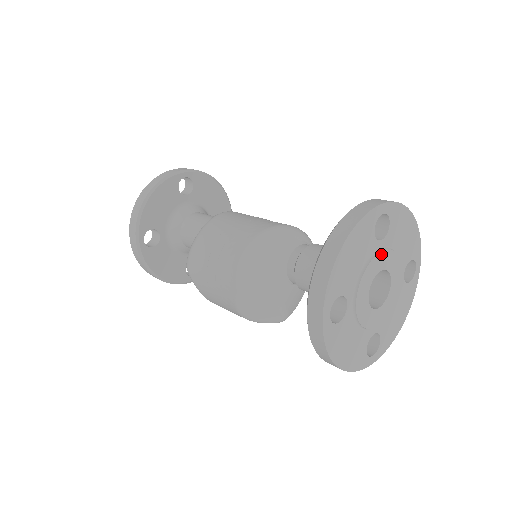
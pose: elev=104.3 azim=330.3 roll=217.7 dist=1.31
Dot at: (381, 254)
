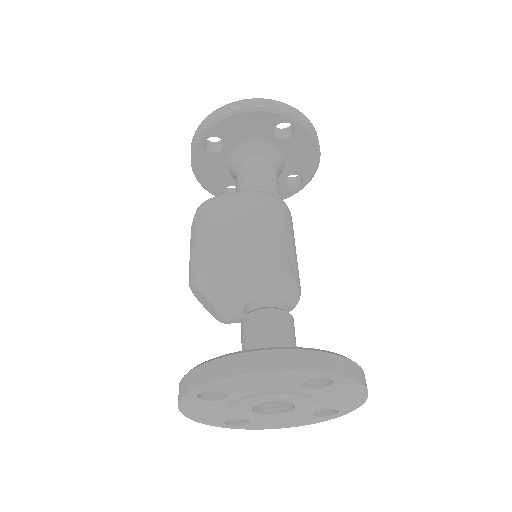
Dot at: (296, 395)
